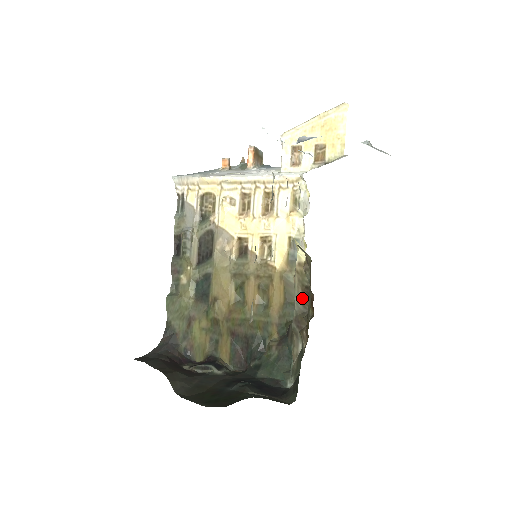
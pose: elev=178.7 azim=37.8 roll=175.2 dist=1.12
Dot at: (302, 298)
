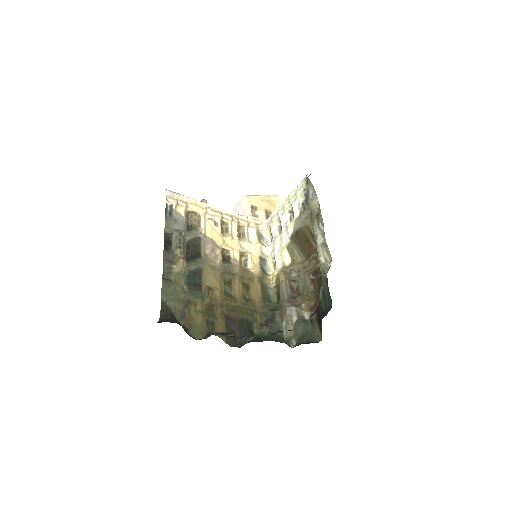
Dot at: (290, 288)
